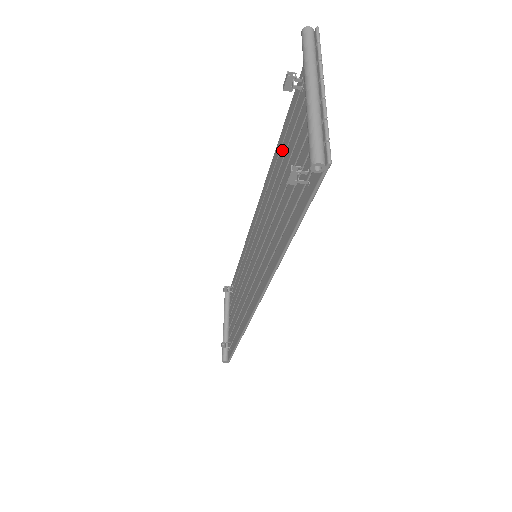
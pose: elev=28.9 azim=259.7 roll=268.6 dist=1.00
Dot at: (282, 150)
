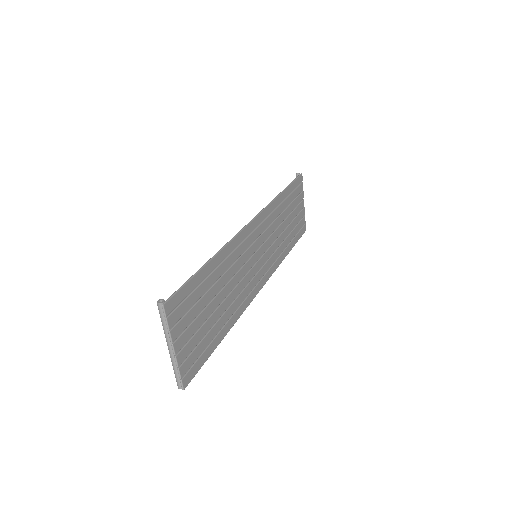
Dot at: (211, 277)
